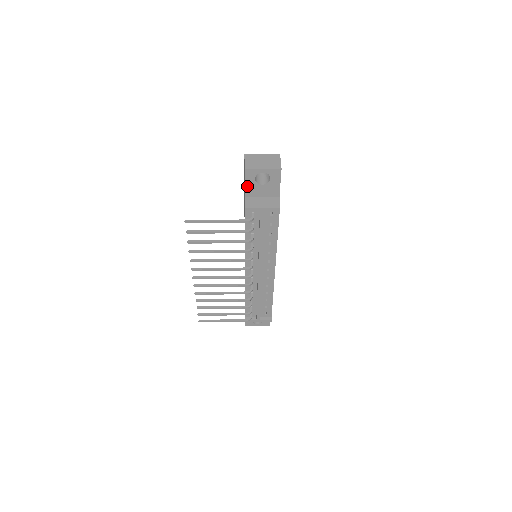
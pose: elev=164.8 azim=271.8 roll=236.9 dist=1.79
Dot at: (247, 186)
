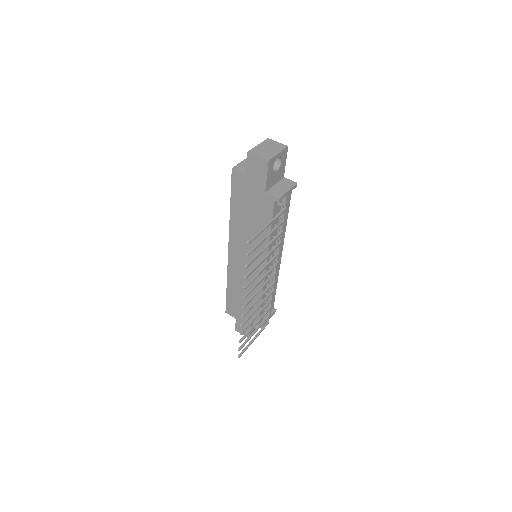
Dot at: (268, 179)
